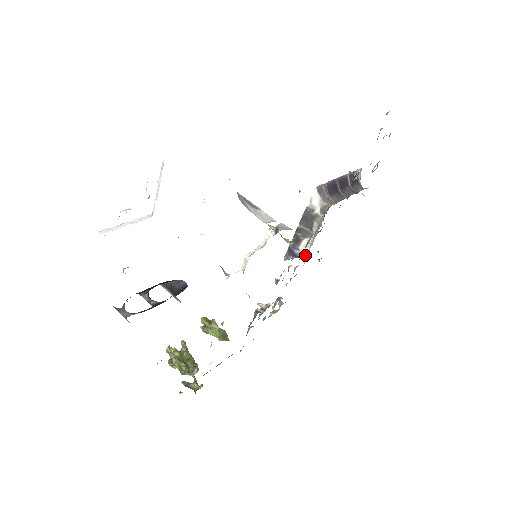
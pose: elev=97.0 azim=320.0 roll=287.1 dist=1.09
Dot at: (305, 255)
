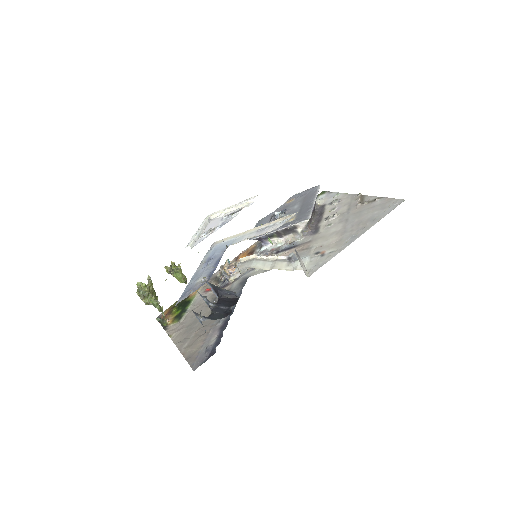
Dot at: (268, 244)
